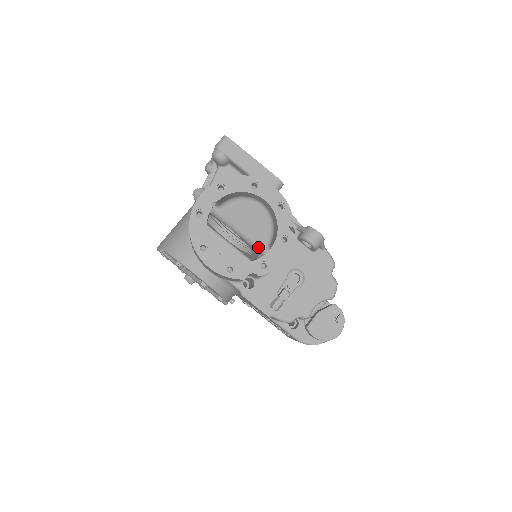
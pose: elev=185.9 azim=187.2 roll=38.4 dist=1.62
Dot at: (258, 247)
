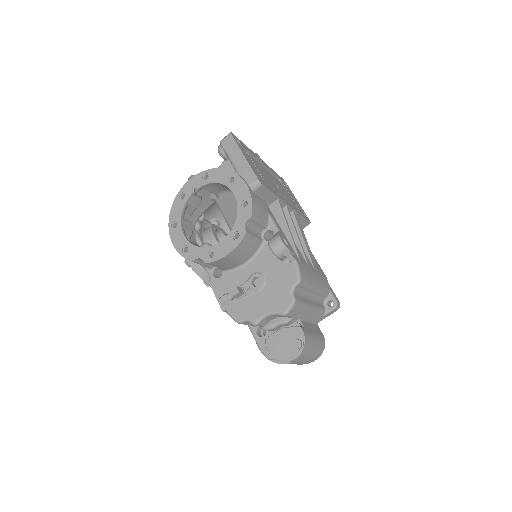
Dot at: occluded
